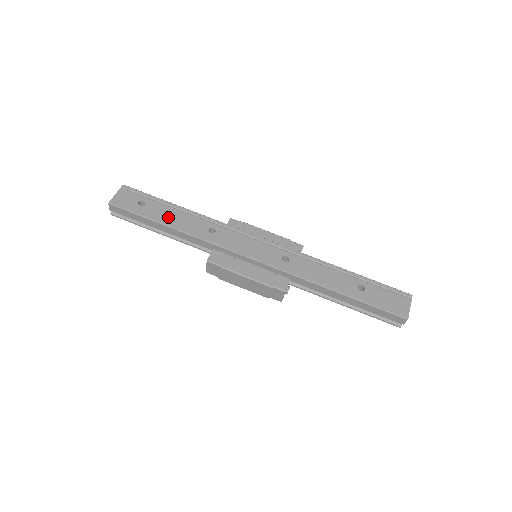
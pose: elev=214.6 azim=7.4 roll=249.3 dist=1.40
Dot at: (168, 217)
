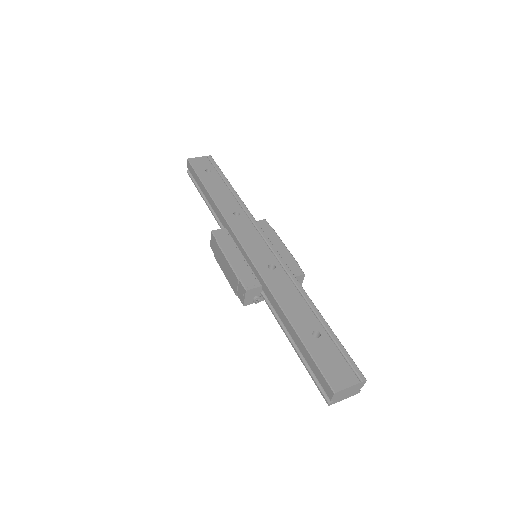
Dot at: (216, 188)
